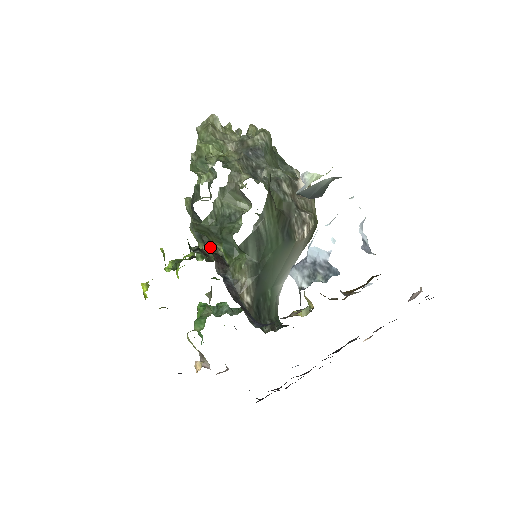
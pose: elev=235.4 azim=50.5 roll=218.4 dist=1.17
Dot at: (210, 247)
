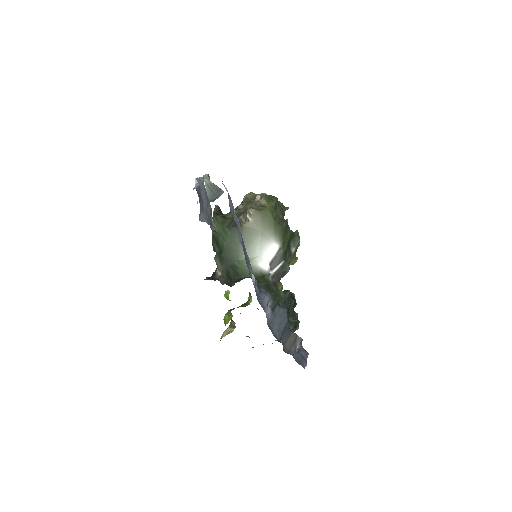
Dot at: occluded
